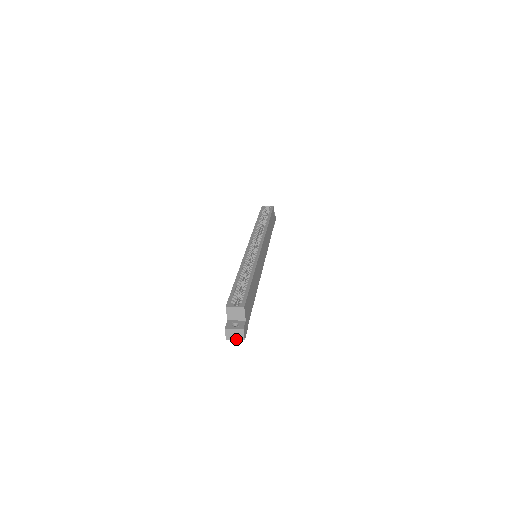
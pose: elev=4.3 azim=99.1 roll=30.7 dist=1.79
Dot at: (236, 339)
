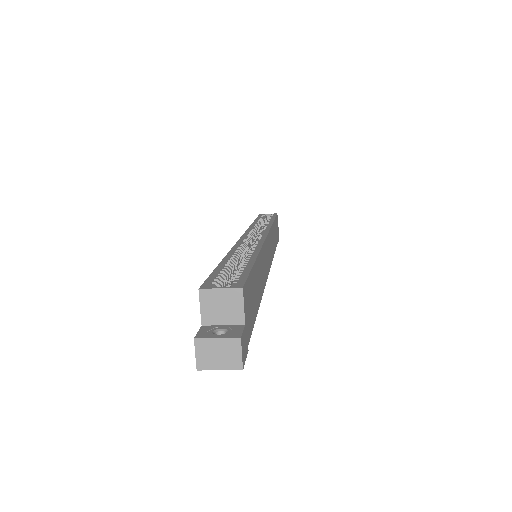
Dot at: (221, 367)
